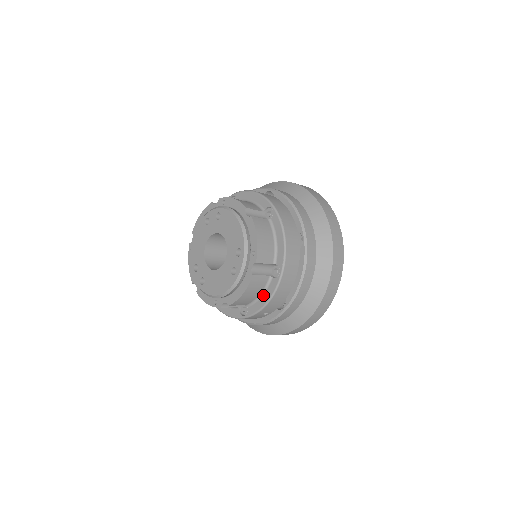
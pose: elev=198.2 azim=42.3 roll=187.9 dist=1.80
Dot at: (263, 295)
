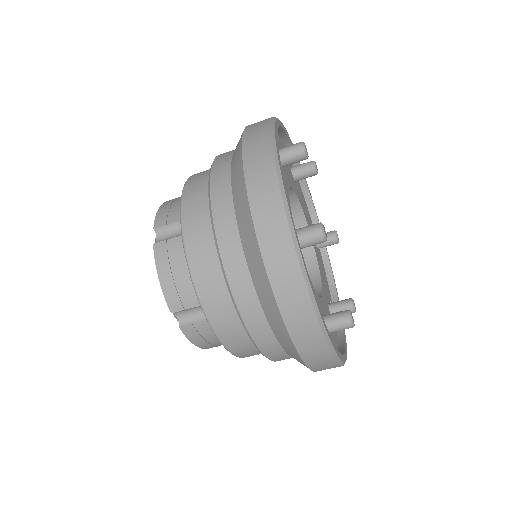
Dot at: occluded
